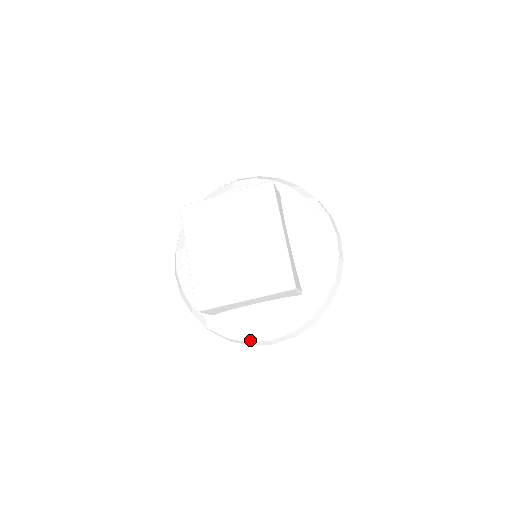
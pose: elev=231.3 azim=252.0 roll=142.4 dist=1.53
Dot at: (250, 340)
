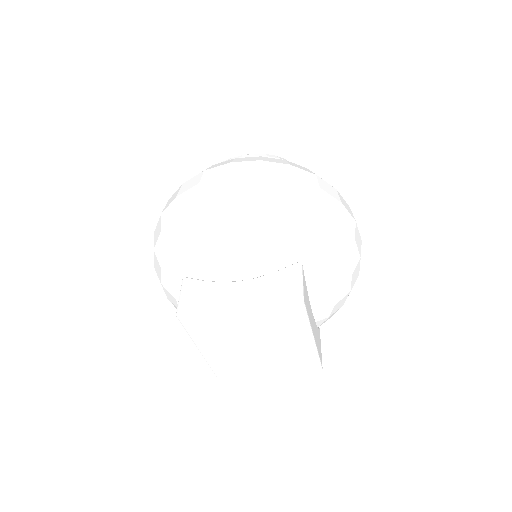
Dot at: occluded
